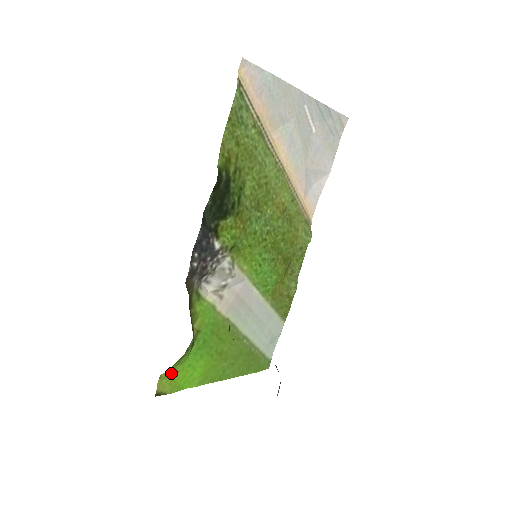
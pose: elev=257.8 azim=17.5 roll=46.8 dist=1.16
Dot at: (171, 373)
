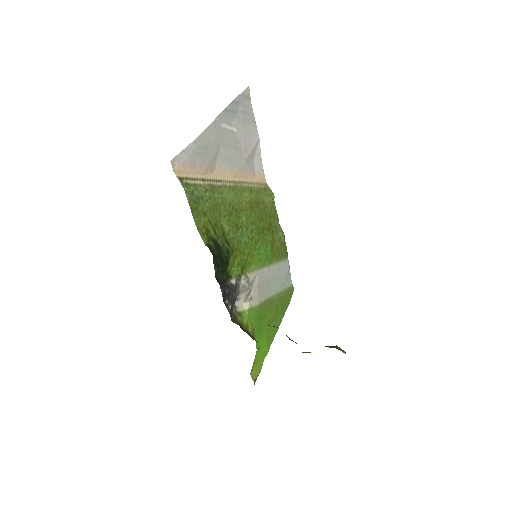
Dot at: (253, 365)
